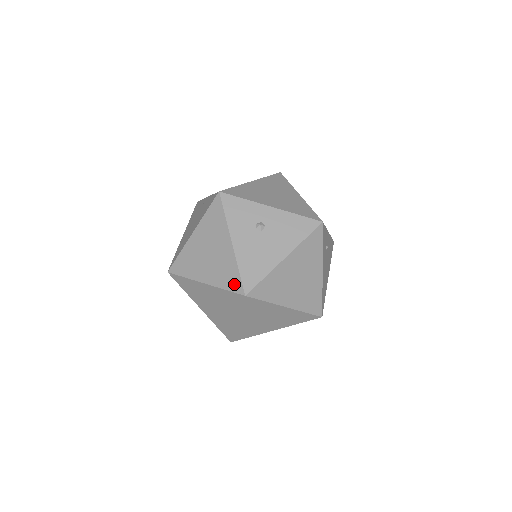
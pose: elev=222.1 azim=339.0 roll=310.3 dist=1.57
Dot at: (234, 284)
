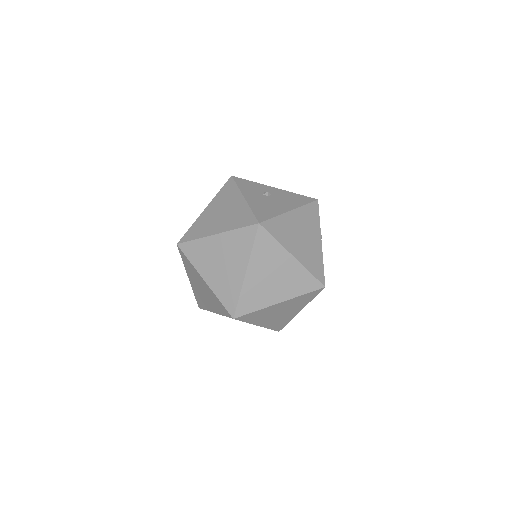
Dot at: (247, 221)
